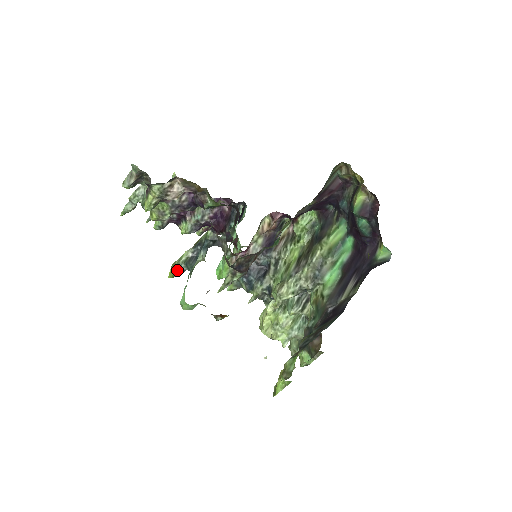
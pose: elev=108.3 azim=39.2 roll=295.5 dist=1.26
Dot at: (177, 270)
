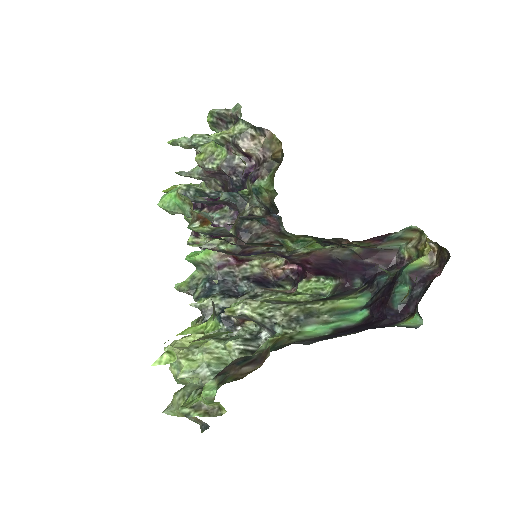
Dot at: (182, 188)
